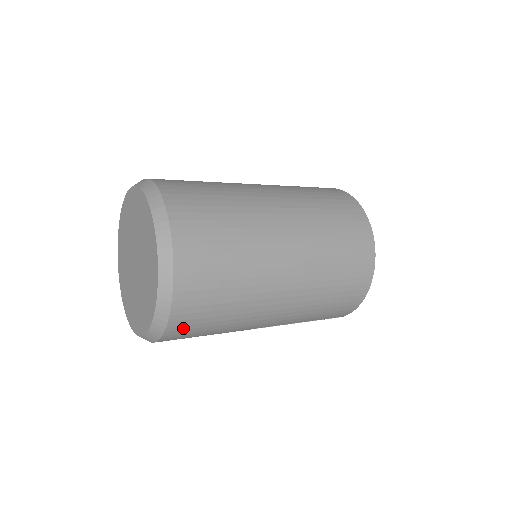
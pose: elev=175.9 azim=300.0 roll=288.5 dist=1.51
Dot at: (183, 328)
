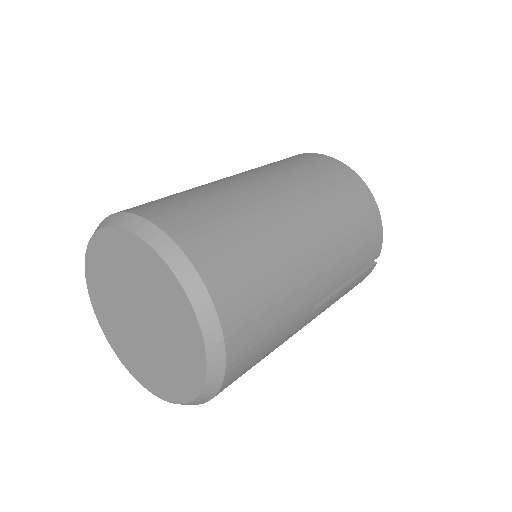
Dot at: (241, 324)
